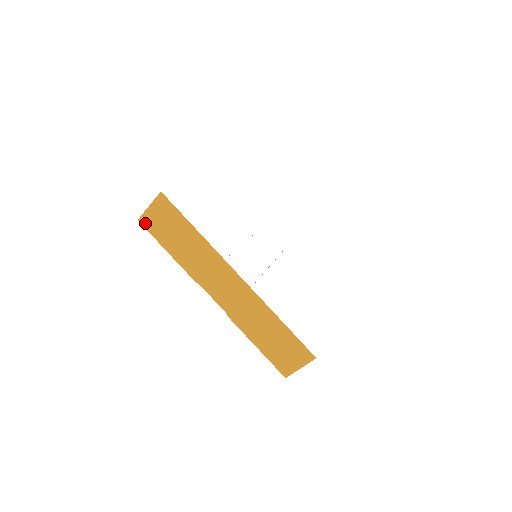
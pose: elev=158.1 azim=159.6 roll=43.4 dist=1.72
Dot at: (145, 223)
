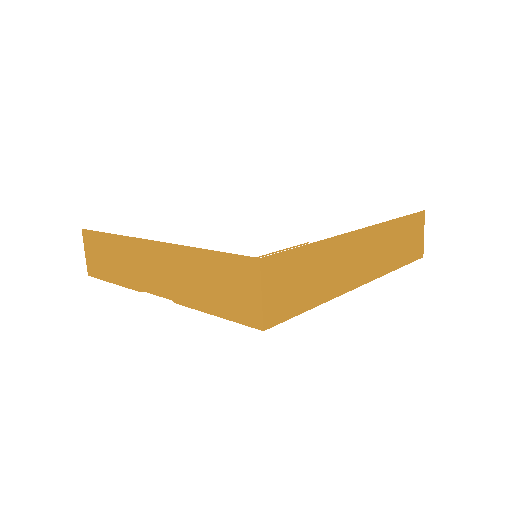
Dot at: (91, 272)
